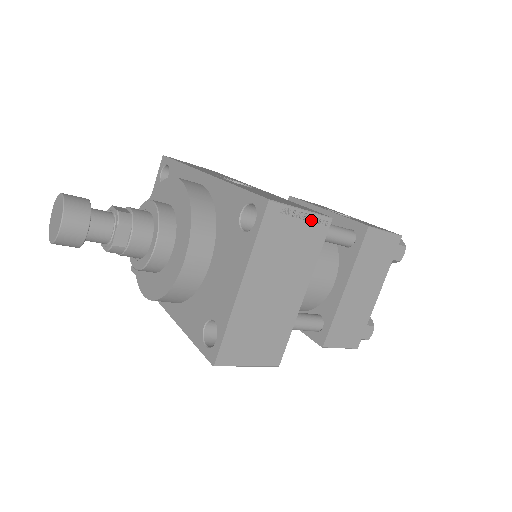
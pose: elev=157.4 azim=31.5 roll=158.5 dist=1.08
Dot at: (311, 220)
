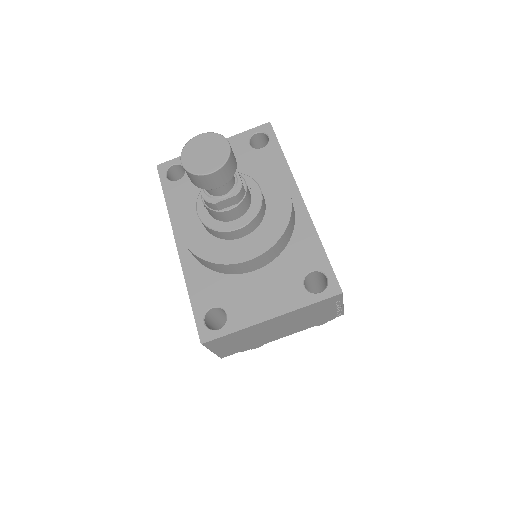
Dot at: (338, 310)
